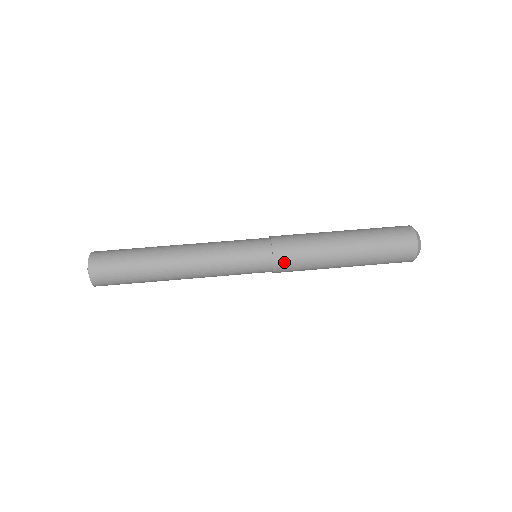
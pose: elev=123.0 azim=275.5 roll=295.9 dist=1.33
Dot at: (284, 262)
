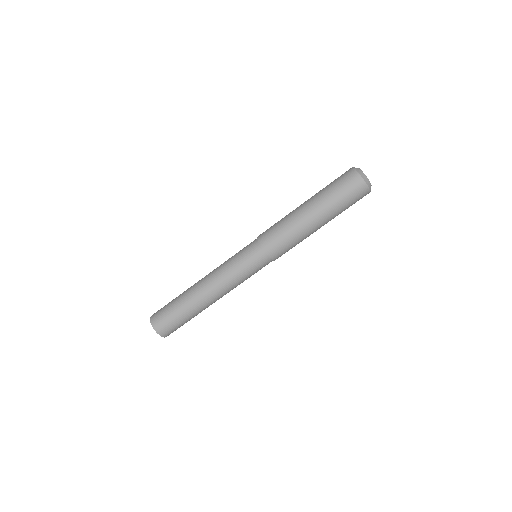
Dot at: (278, 254)
